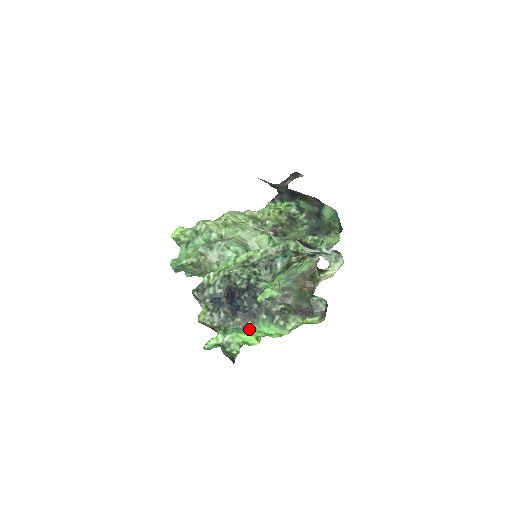
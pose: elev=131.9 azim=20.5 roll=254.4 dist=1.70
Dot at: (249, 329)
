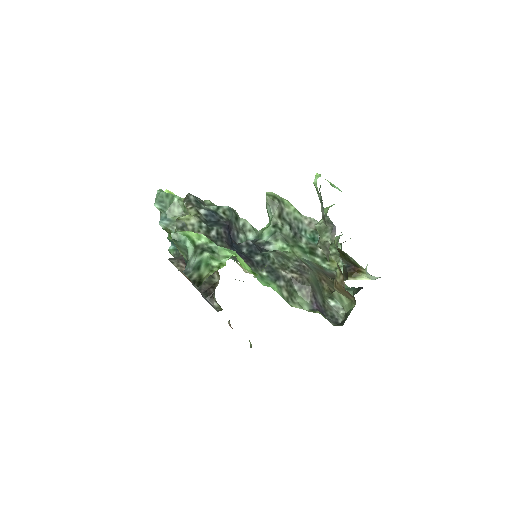
Dot at: occluded
